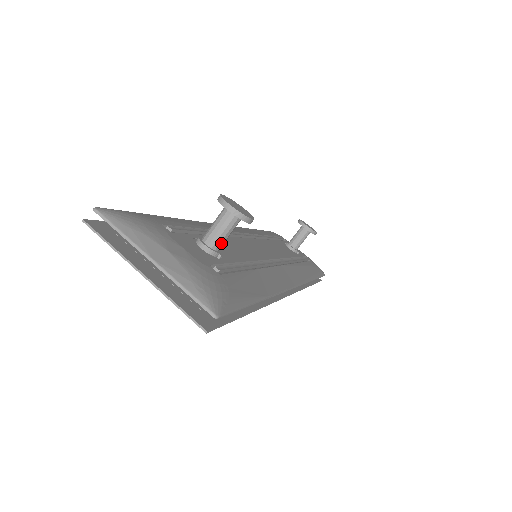
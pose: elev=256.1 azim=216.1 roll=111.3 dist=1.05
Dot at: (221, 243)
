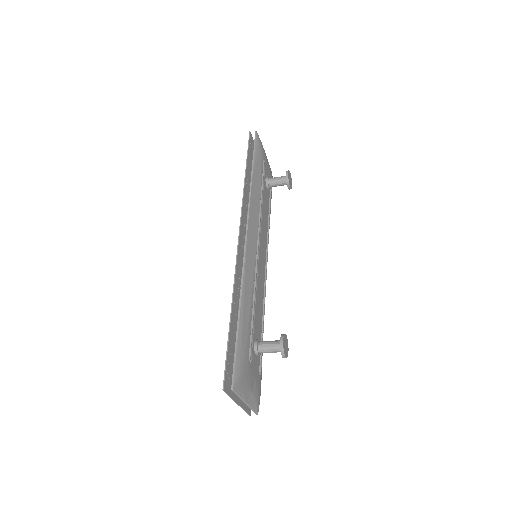
Dot at: occluded
